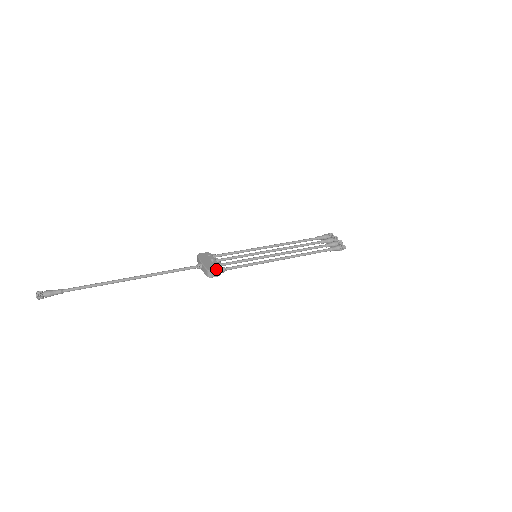
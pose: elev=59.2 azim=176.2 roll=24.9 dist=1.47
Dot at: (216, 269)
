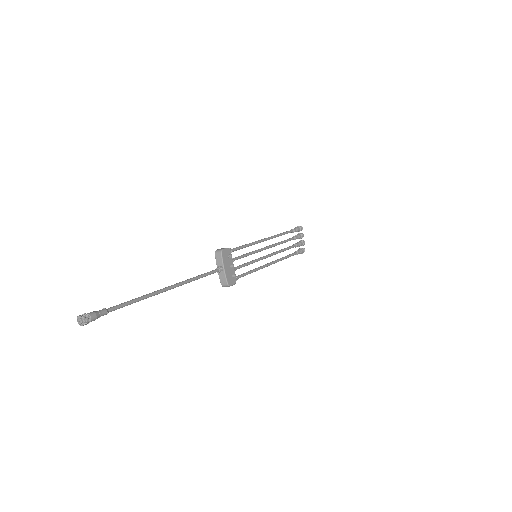
Dot at: (234, 284)
